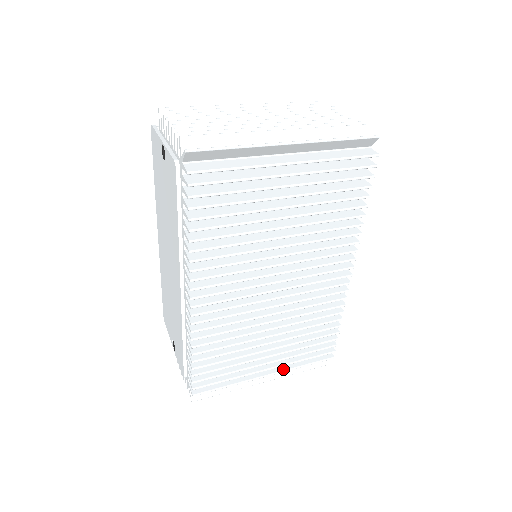
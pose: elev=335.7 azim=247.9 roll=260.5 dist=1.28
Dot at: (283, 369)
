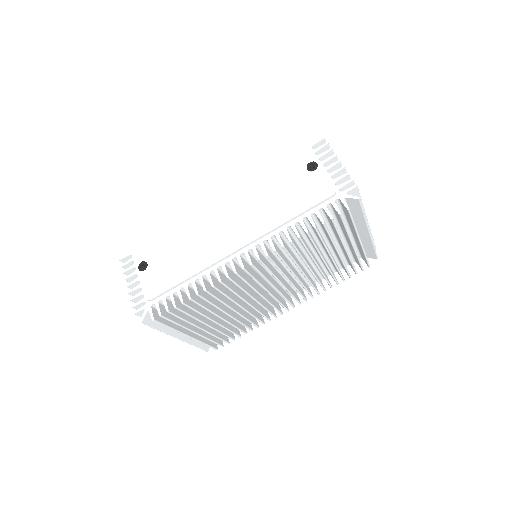
Dot at: (197, 338)
